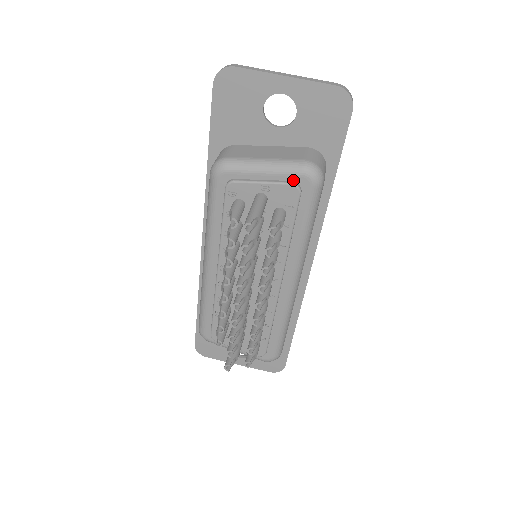
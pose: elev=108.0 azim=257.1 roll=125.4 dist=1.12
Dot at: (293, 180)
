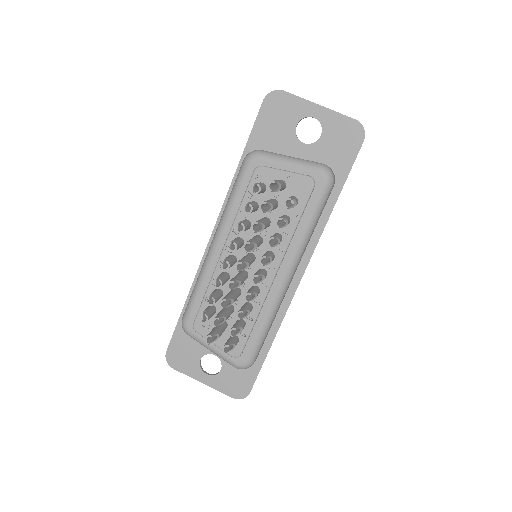
Dot at: (310, 175)
